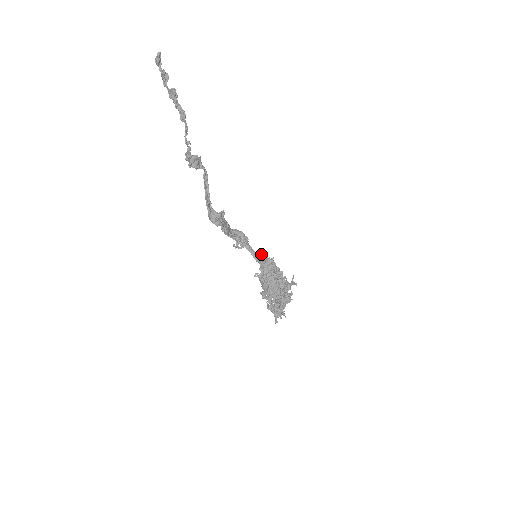
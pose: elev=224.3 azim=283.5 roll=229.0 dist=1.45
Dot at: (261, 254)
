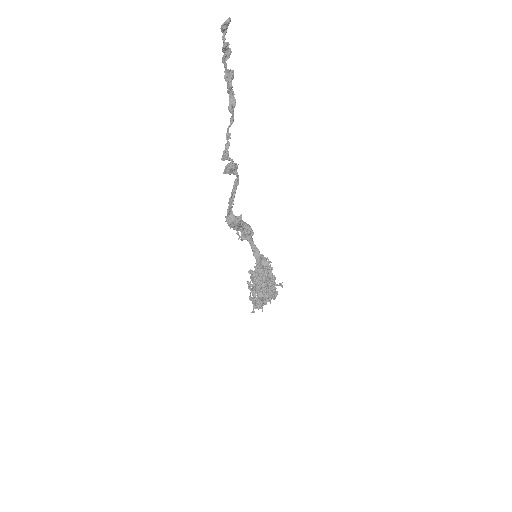
Dot at: (261, 254)
